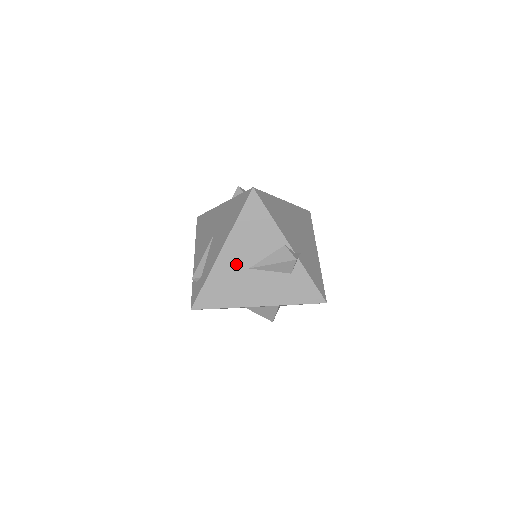
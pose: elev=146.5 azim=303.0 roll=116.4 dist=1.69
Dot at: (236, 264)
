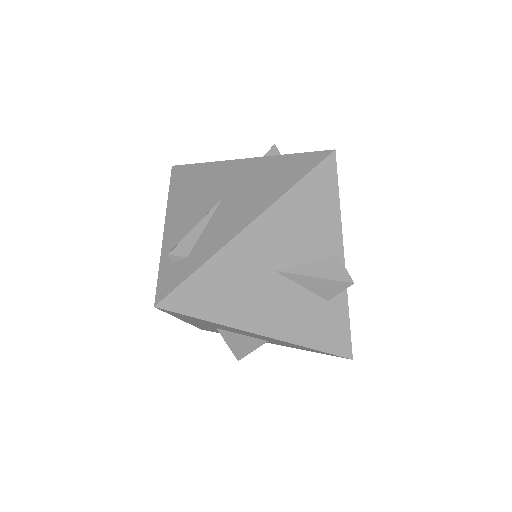
Dot at: (260, 257)
